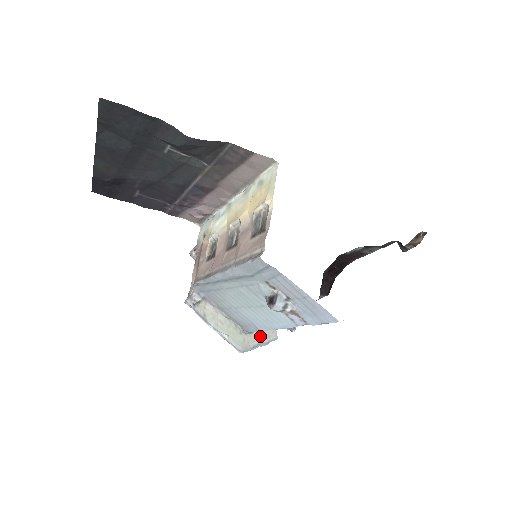
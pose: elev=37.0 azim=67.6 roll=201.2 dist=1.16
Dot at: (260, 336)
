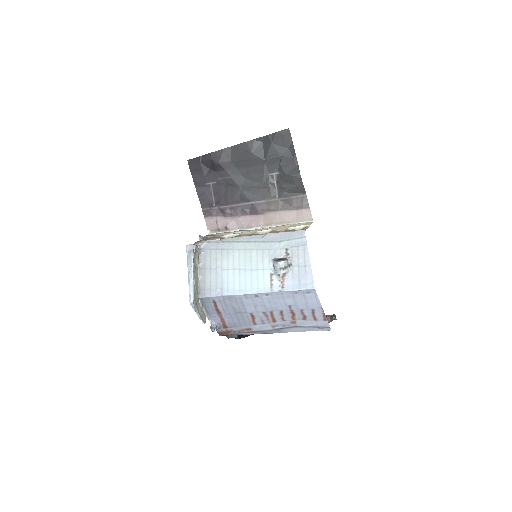
Dot at: (201, 310)
